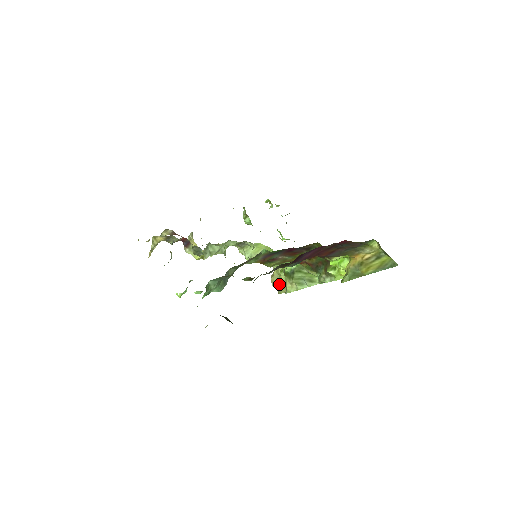
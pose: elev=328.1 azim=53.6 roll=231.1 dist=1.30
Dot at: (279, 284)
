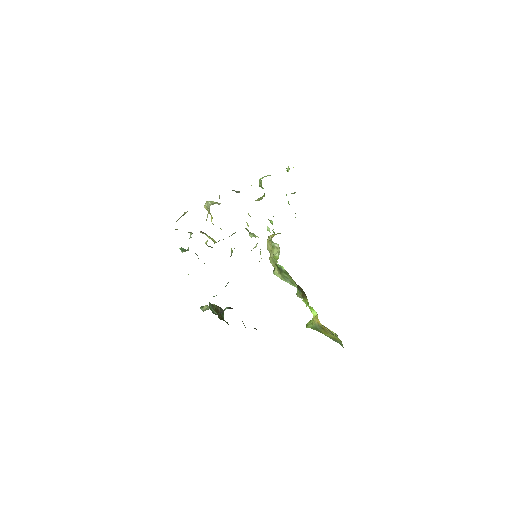
Dot at: (272, 253)
